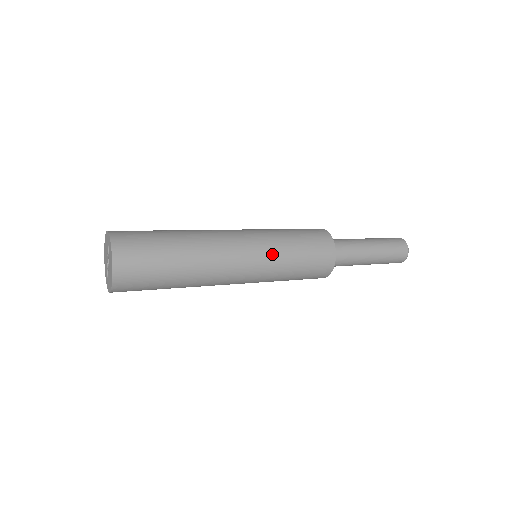
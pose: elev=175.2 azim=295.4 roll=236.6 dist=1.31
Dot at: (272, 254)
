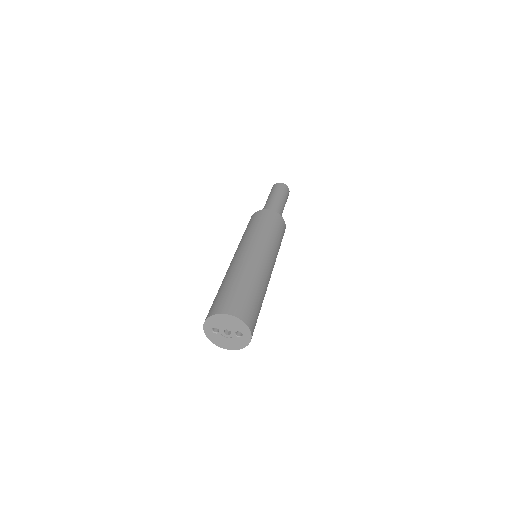
Dot at: occluded
